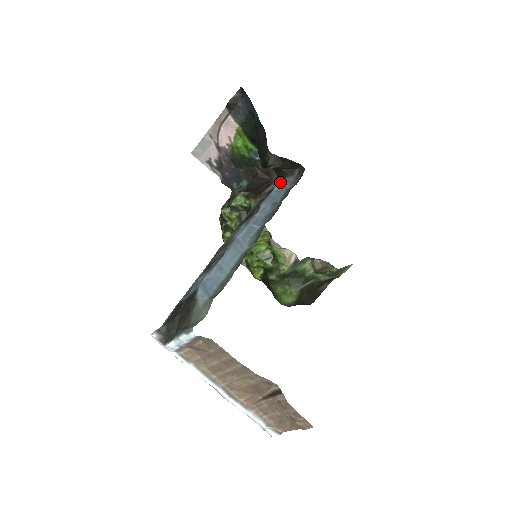
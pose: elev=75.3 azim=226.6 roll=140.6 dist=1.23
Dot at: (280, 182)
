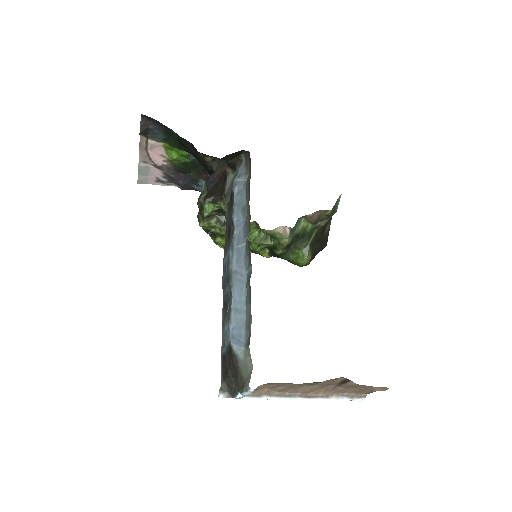
Dot at: (235, 181)
